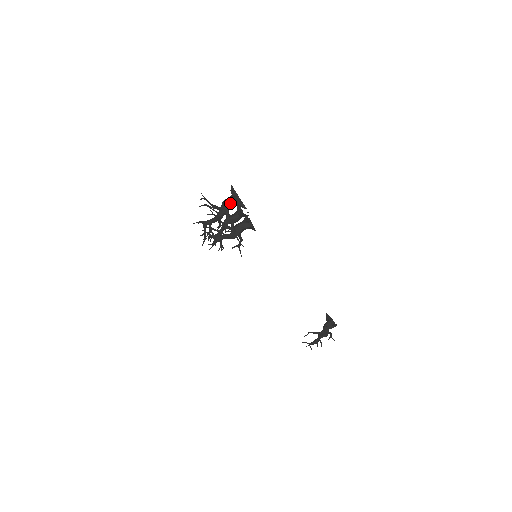
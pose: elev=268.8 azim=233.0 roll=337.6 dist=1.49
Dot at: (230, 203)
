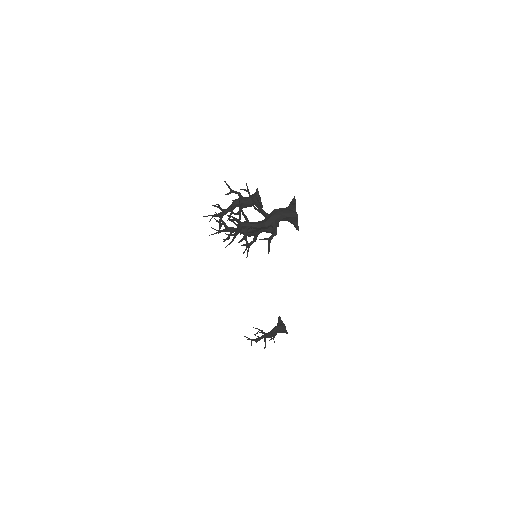
Dot at: (284, 216)
